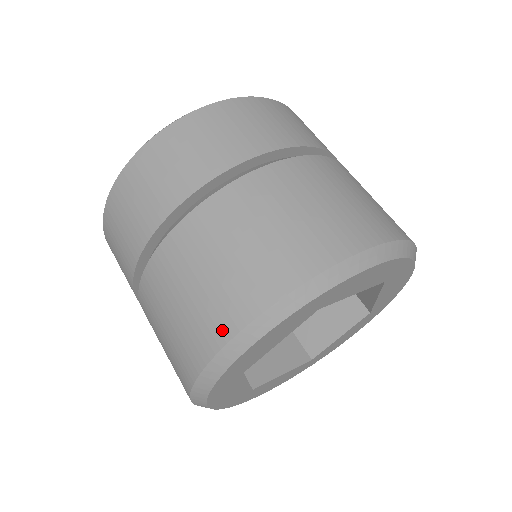
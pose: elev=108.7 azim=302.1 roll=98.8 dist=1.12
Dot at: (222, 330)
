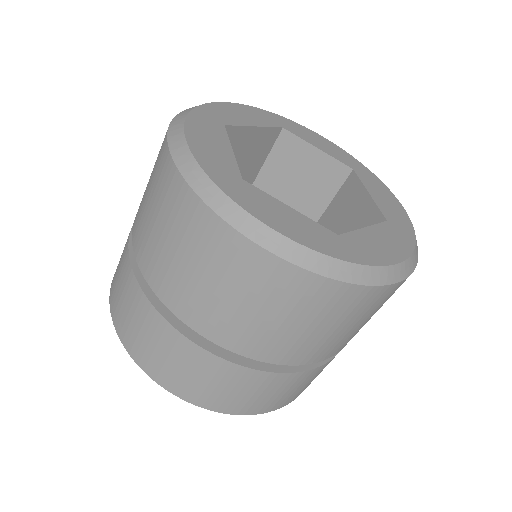
Dot at: (165, 160)
